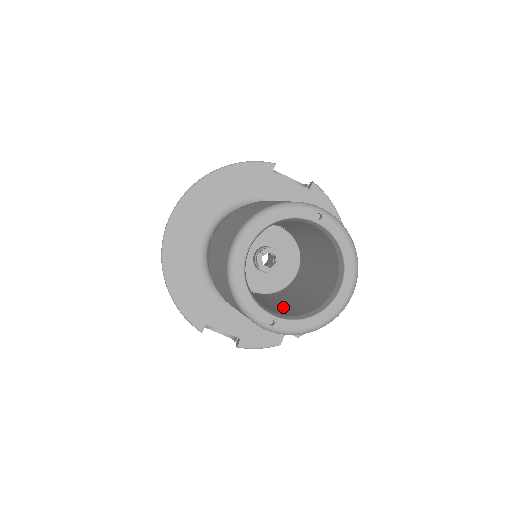
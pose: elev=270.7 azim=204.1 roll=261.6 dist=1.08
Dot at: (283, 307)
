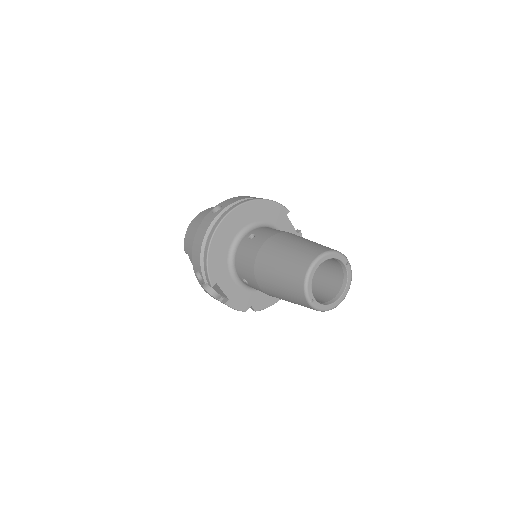
Dot at: occluded
